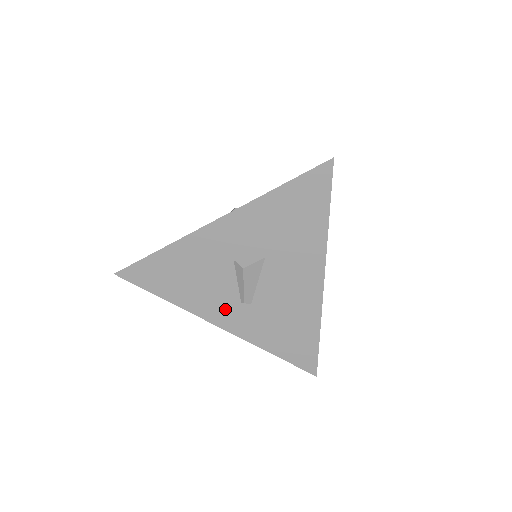
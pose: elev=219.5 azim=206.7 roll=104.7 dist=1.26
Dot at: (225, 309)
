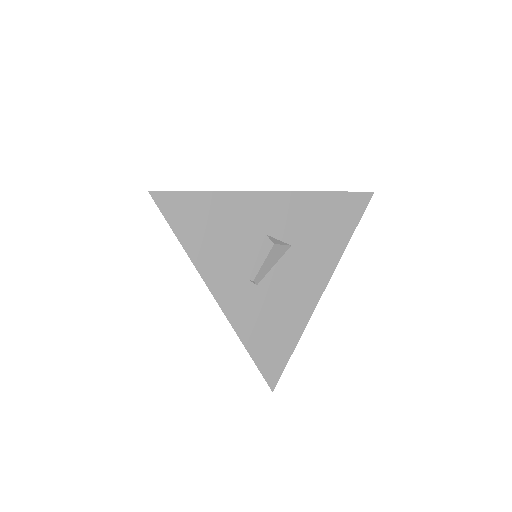
Dot at: (231, 280)
